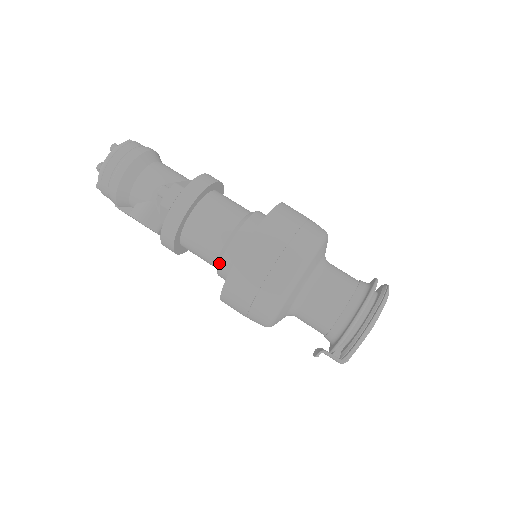
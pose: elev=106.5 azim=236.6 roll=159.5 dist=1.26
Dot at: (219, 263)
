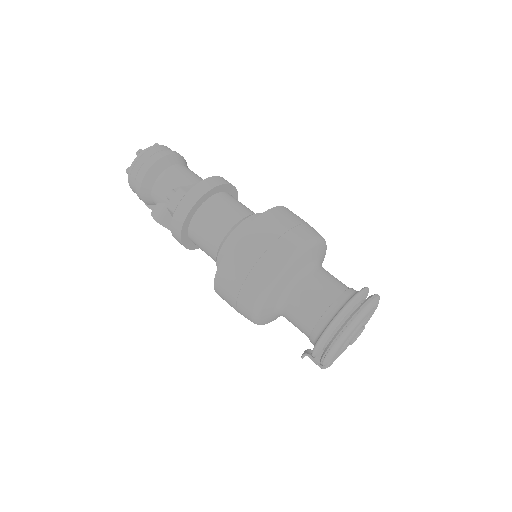
Dot at: (216, 263)
